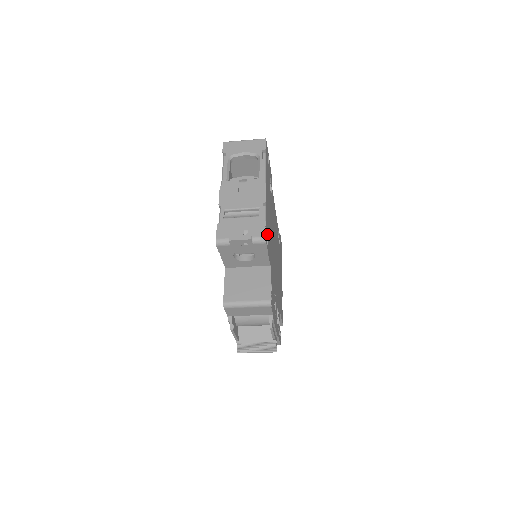
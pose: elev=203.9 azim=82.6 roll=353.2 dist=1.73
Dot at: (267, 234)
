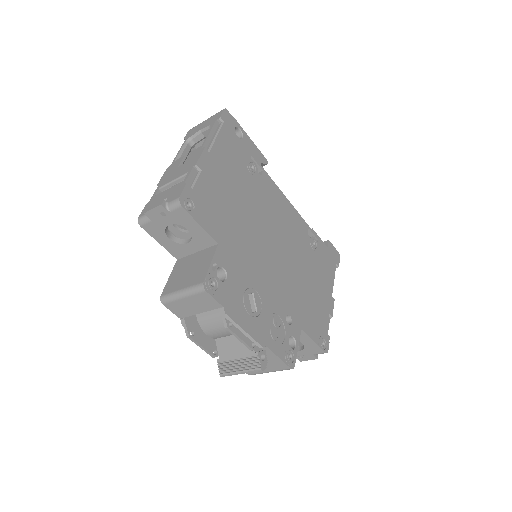
Dot at: (200, 202)
